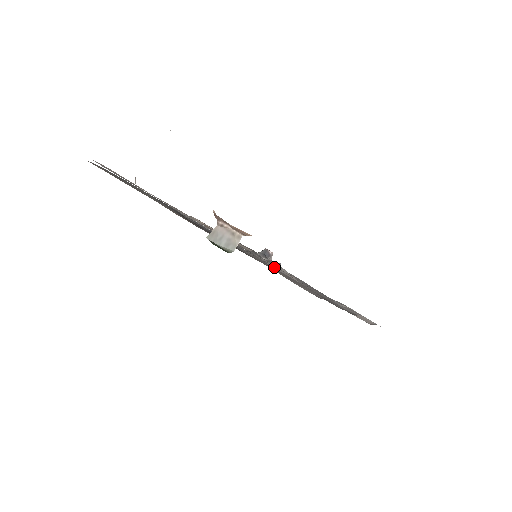
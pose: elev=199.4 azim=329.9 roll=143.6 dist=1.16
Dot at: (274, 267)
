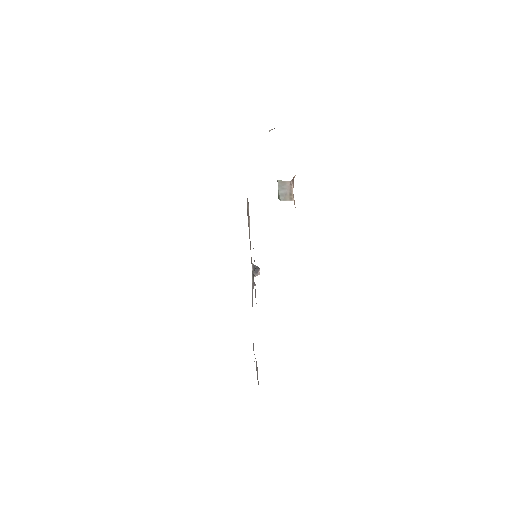
Dot at: occluded
